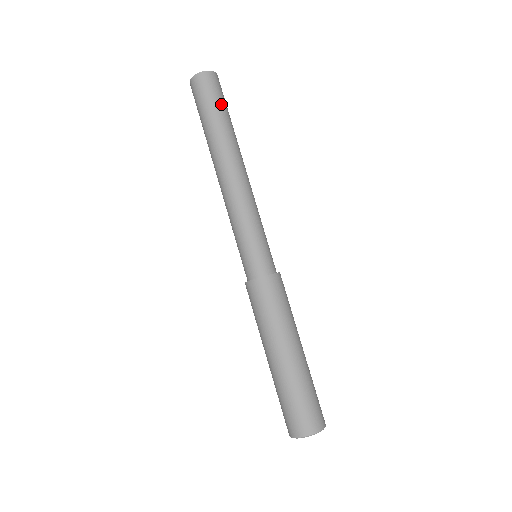
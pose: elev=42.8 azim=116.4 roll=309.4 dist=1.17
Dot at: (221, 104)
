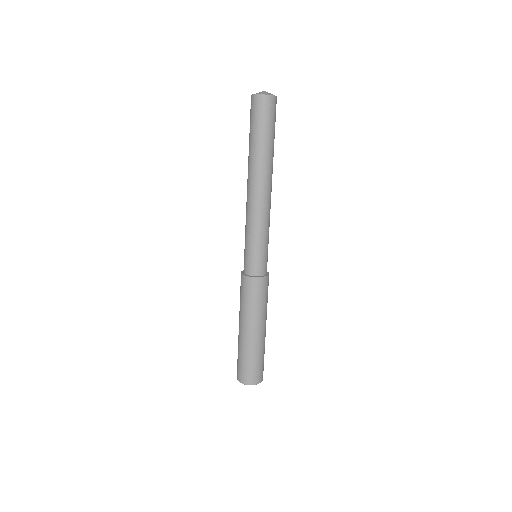
Dot at: (274, 129)
